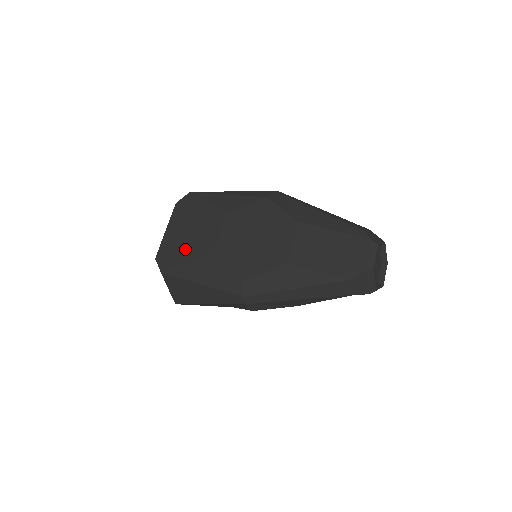
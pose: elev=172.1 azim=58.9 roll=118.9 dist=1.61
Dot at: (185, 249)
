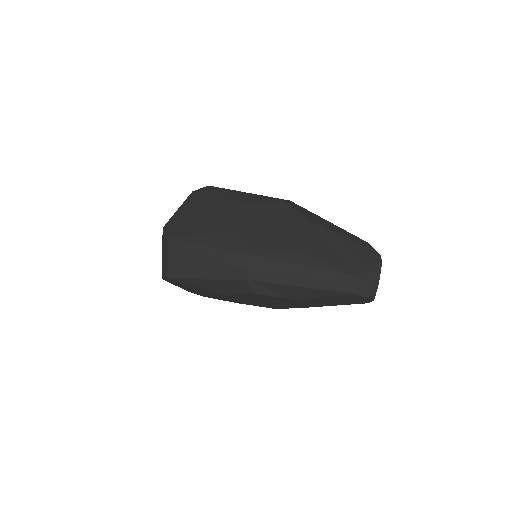
Dot at: (197, 224)
